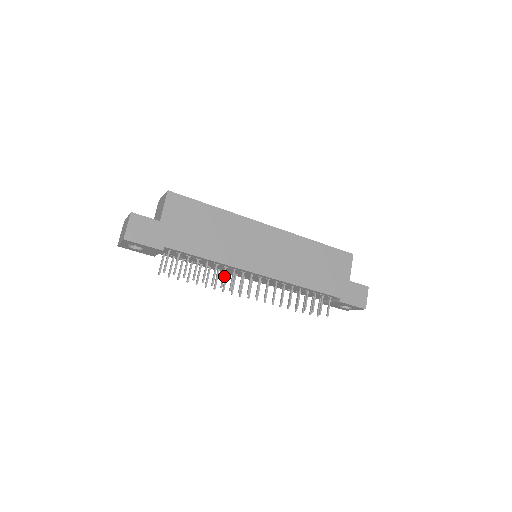
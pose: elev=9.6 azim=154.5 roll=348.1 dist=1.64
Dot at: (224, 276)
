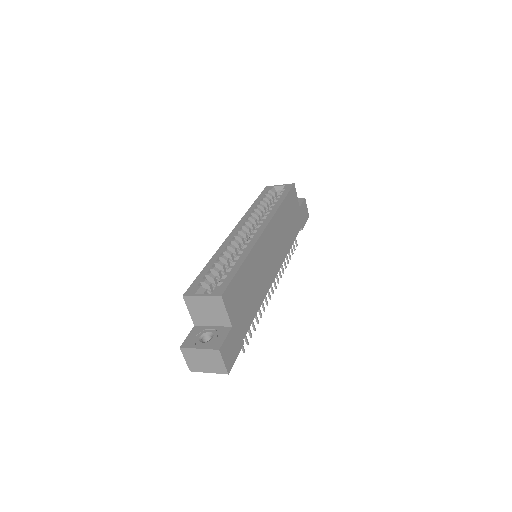
Dot at: occluded
